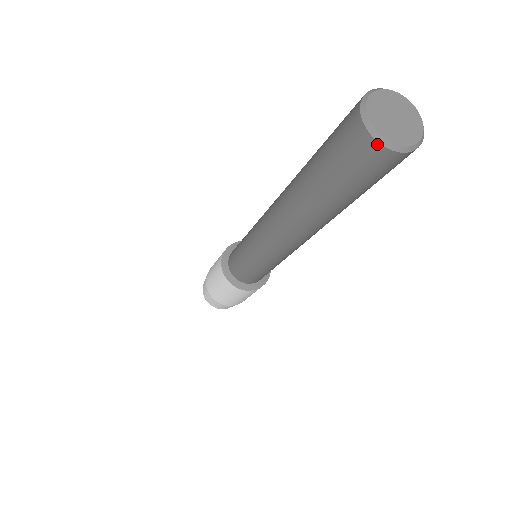
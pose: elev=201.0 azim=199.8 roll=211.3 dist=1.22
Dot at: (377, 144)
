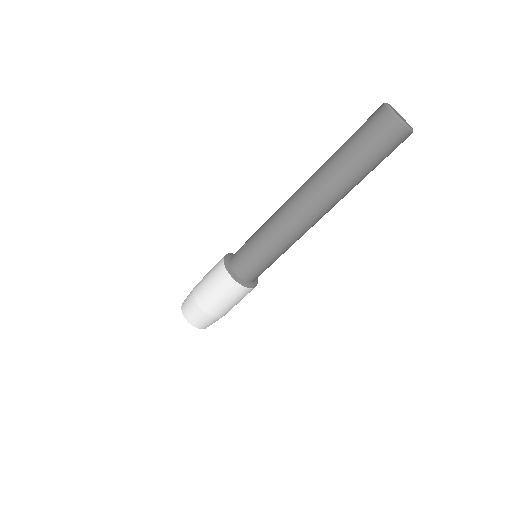
Dot at: (391, 114)
